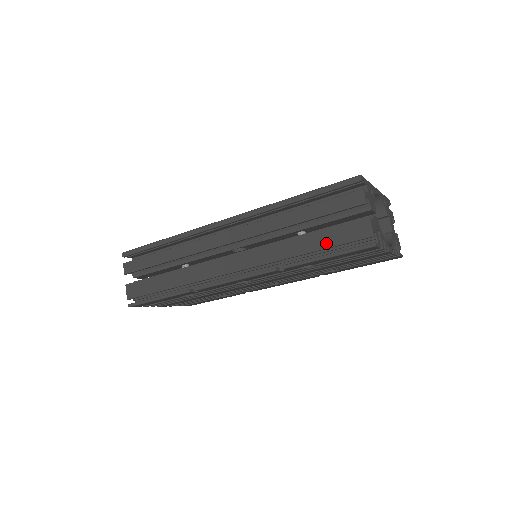
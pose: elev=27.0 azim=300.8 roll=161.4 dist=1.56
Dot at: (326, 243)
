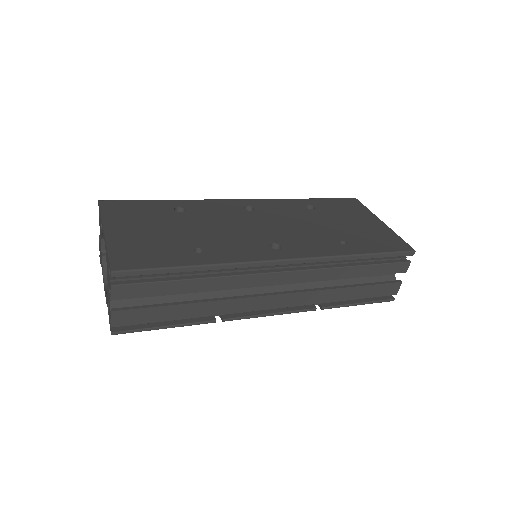
Dot at: (365, 295)
